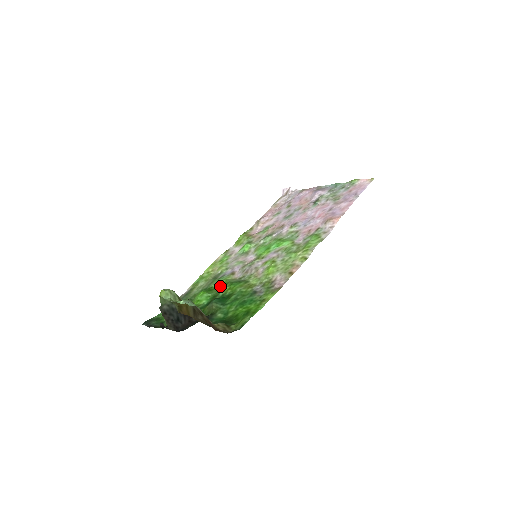
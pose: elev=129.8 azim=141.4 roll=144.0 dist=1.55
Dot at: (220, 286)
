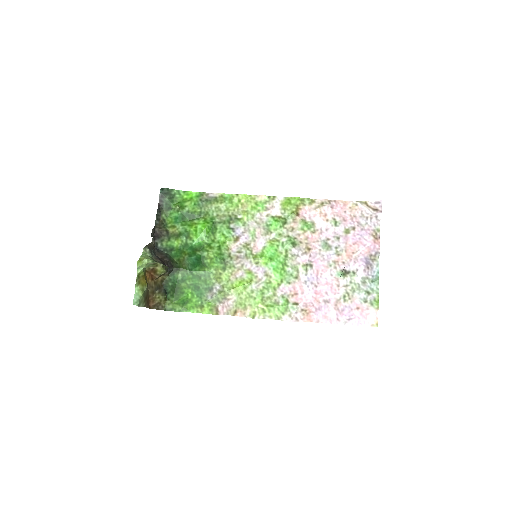
Dot at: (218, 240)
